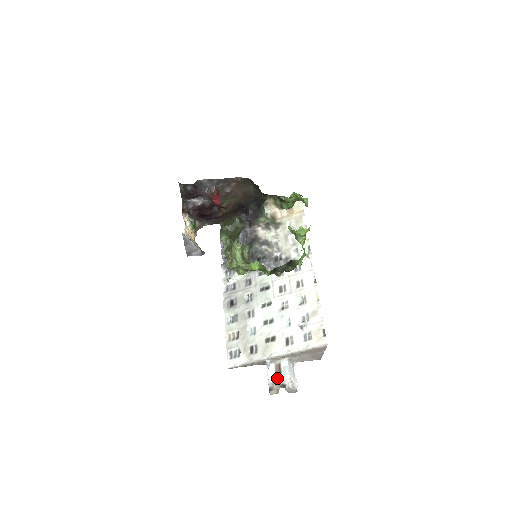
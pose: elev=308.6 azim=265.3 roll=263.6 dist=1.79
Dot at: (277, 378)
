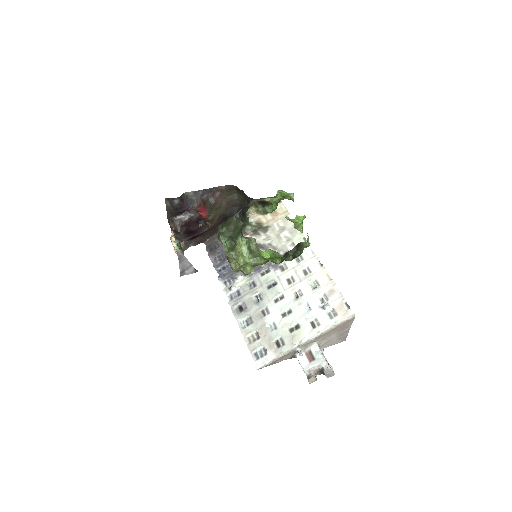
Dot at: (312, 364)
